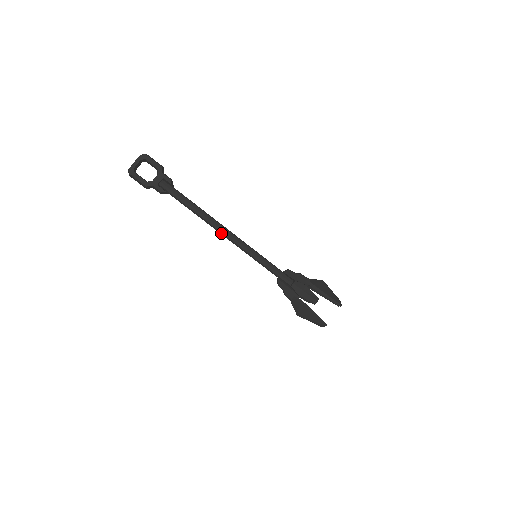
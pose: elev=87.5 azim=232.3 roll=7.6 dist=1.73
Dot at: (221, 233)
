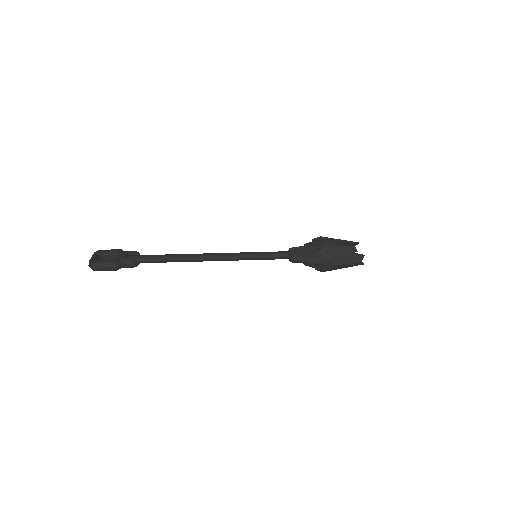
Dot at: (211, 258)
